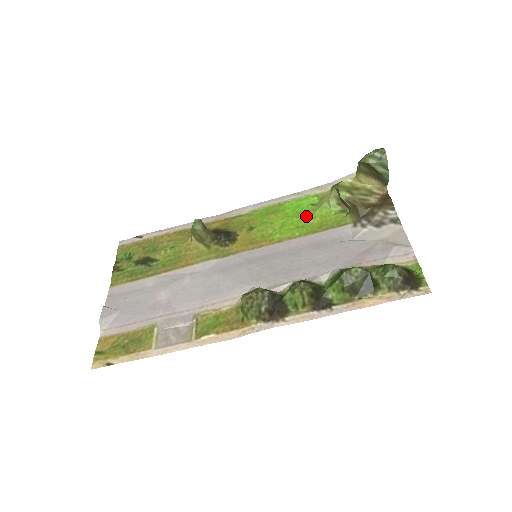
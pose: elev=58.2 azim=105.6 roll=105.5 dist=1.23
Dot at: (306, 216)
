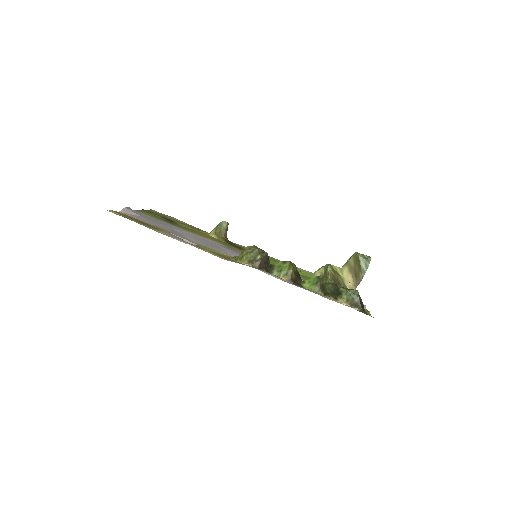
Dot at: occluded
